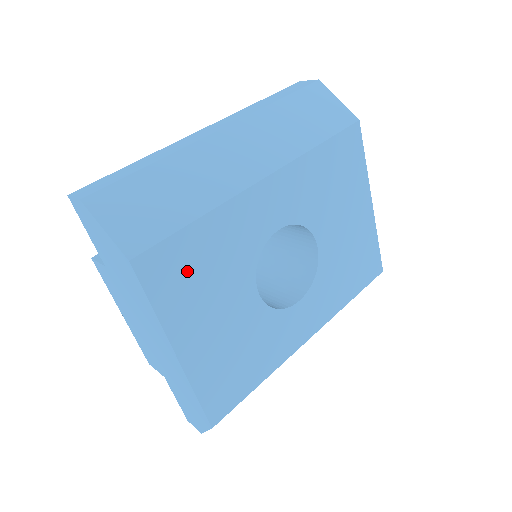
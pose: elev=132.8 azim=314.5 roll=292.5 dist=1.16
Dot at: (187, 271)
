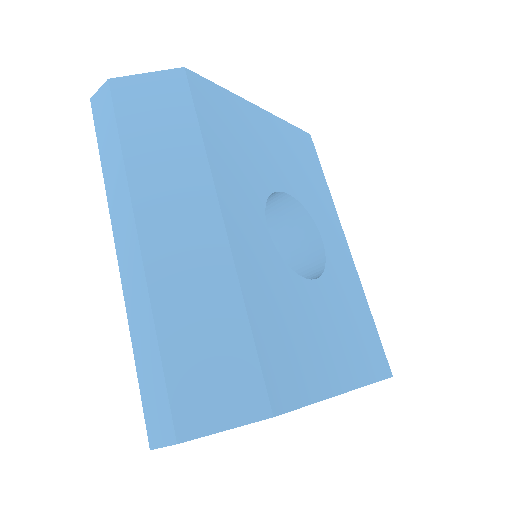
Dot at: (288, 352)
